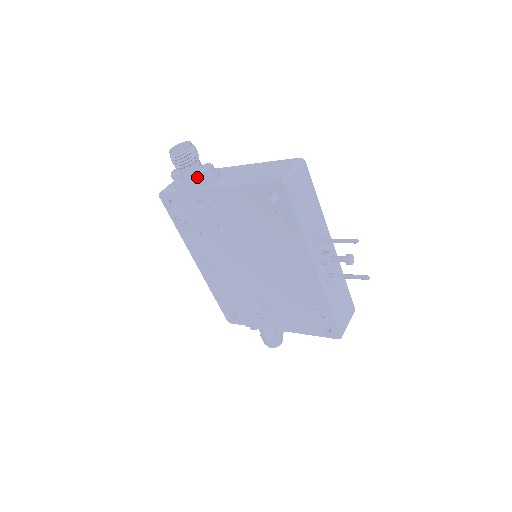
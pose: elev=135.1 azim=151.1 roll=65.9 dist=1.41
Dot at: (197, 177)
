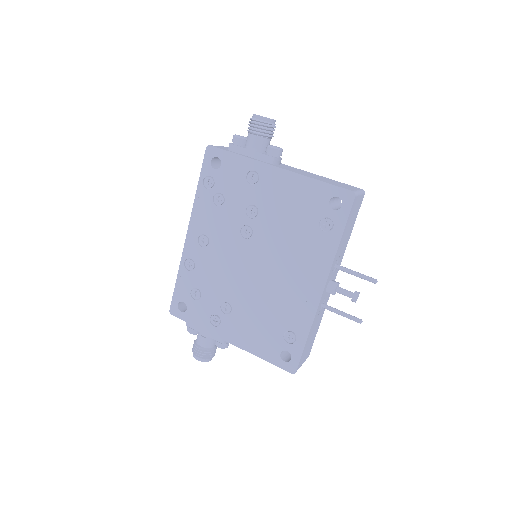
Dot at: (262, 151)
